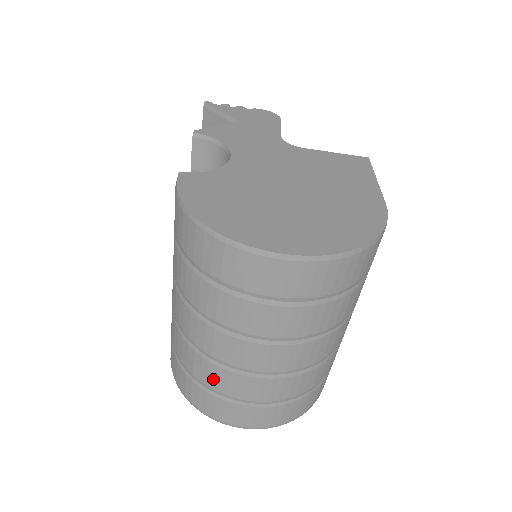
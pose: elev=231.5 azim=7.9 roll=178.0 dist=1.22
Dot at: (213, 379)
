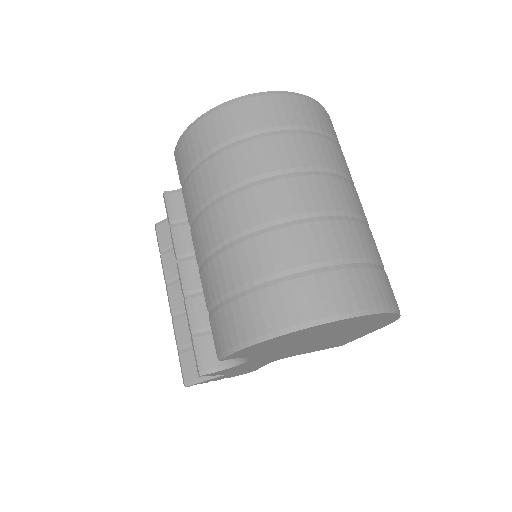
Dot at: (287, 251)
